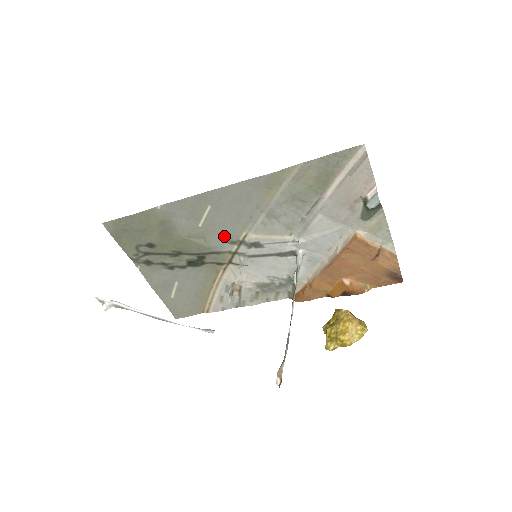
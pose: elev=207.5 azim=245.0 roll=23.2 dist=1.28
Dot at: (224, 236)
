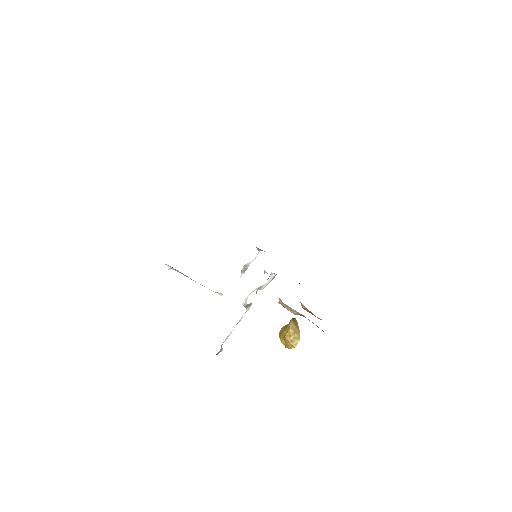
Dot at: occluded
